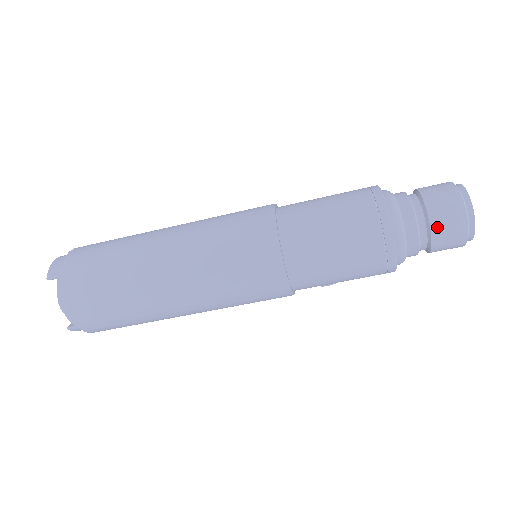
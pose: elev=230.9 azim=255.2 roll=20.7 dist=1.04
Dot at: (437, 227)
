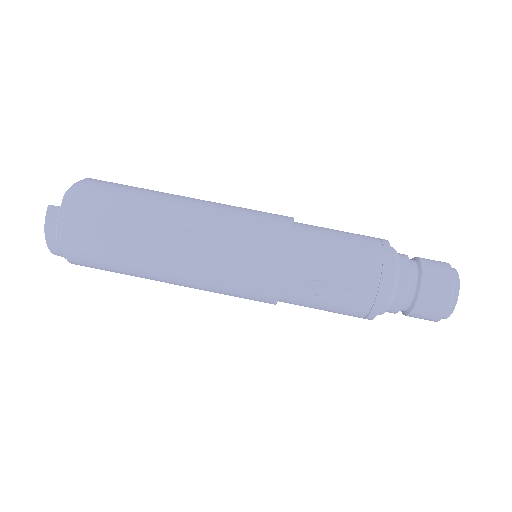
Dot at: (426, 262)
